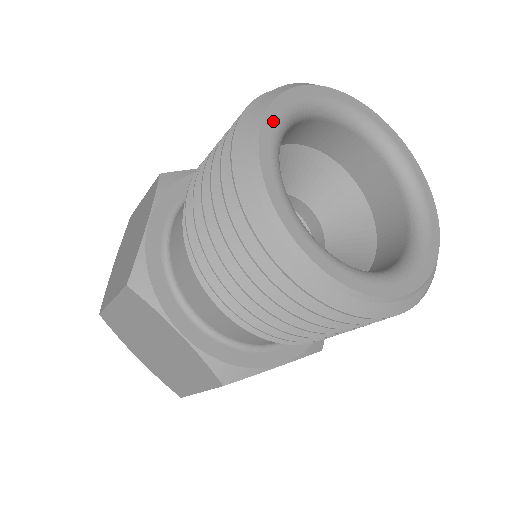
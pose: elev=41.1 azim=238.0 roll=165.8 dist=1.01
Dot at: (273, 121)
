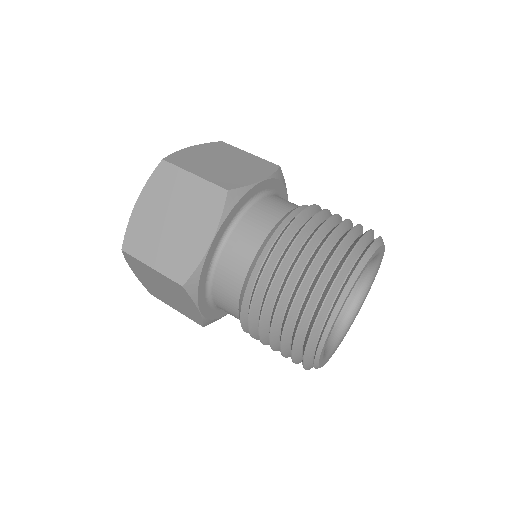
Dot at: occluded
